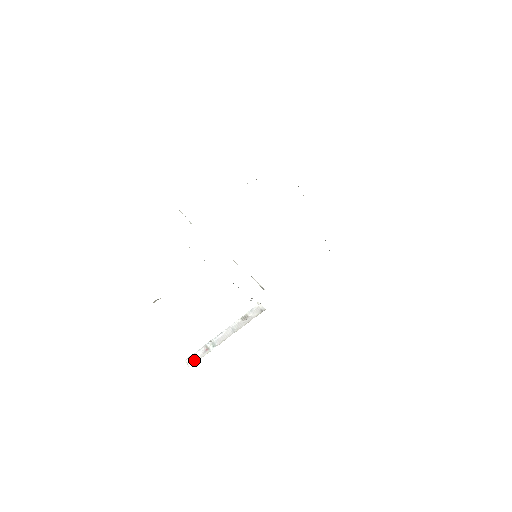
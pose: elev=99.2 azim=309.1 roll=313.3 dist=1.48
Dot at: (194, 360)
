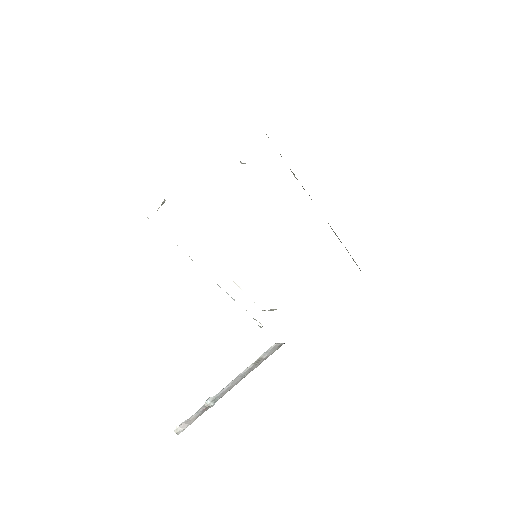
Dot at: (186, 425)
